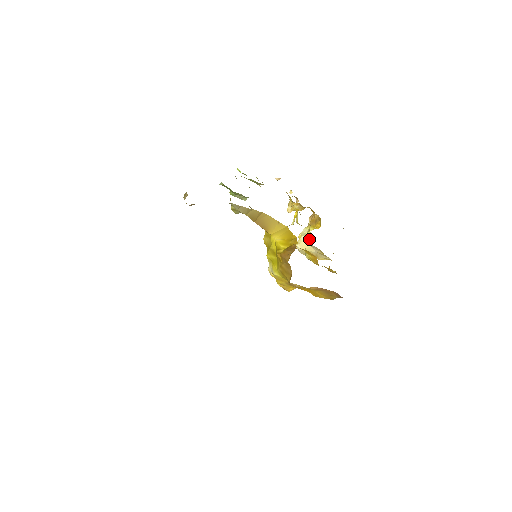
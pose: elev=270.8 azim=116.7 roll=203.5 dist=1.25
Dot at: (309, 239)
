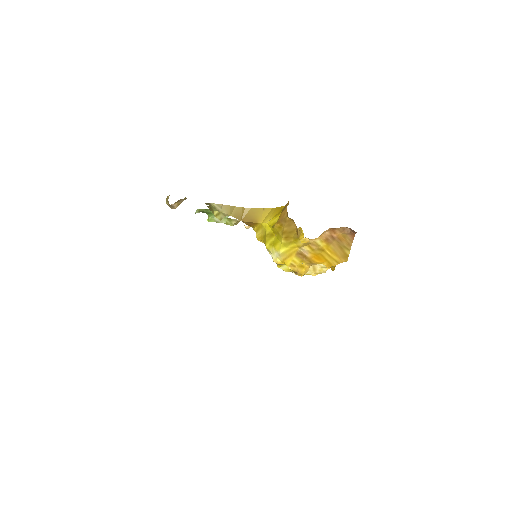
Dot at: occluded
